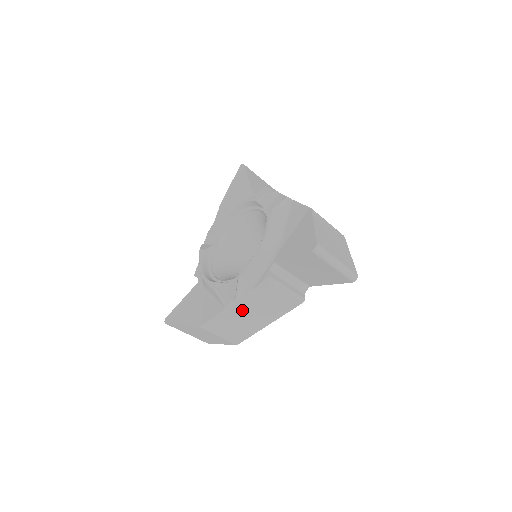
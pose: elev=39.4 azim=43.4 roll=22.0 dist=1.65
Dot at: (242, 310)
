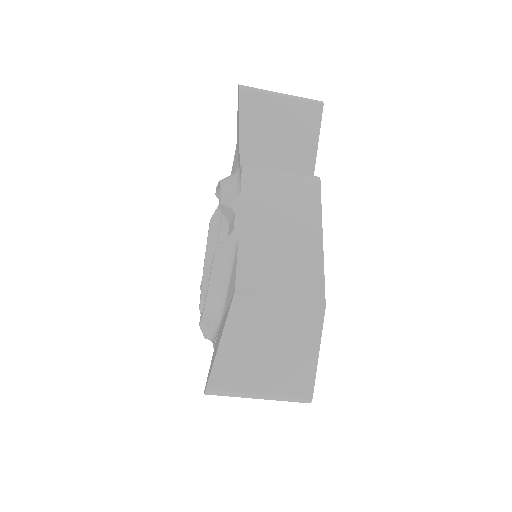
Dot at: occluded
